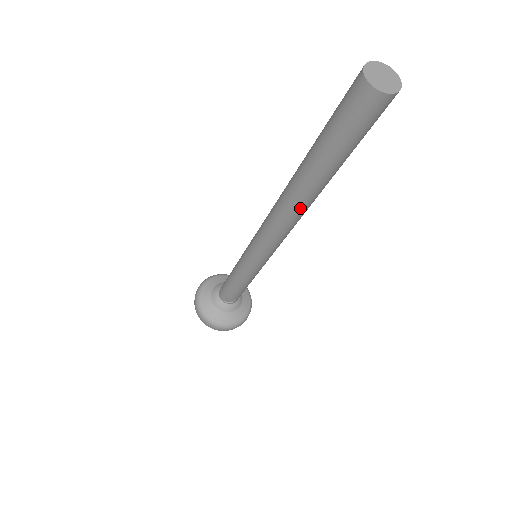
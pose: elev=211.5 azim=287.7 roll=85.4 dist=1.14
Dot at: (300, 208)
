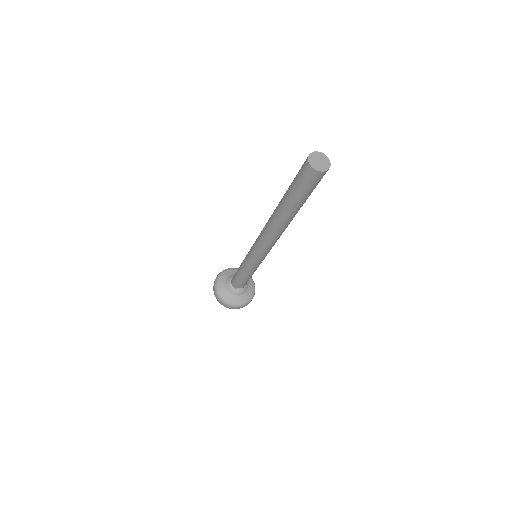
Dot at: (281, 228)
